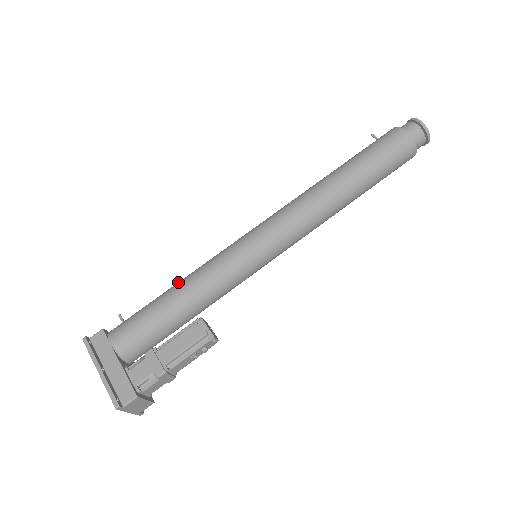
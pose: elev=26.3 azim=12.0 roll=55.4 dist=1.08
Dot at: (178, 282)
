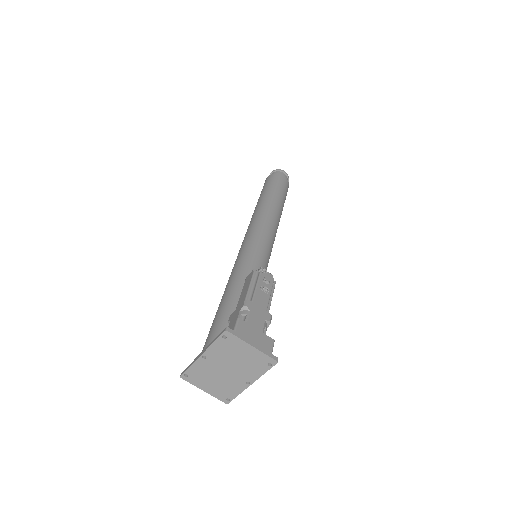
Dot at: occluded
